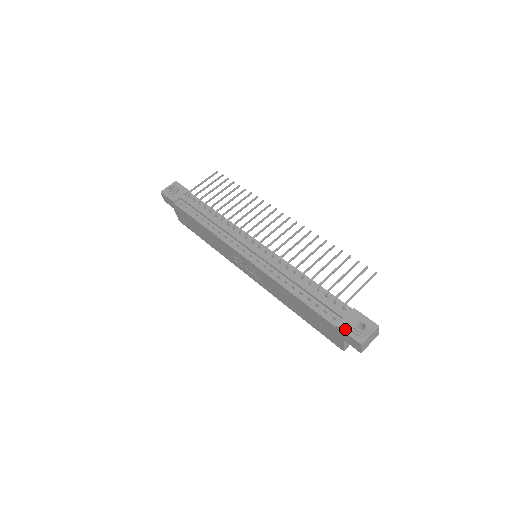
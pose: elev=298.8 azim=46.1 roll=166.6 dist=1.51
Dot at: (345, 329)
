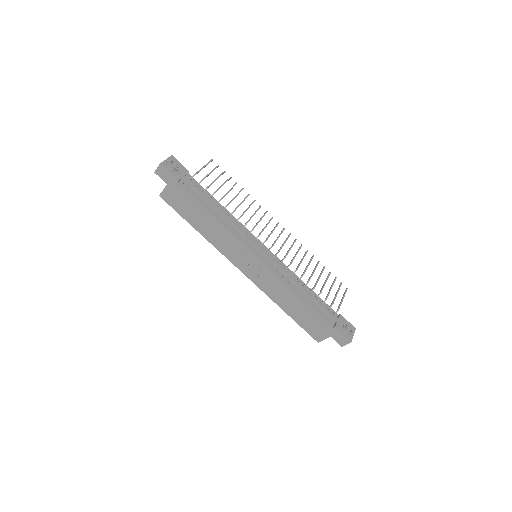
Dot at: (340, 330)
